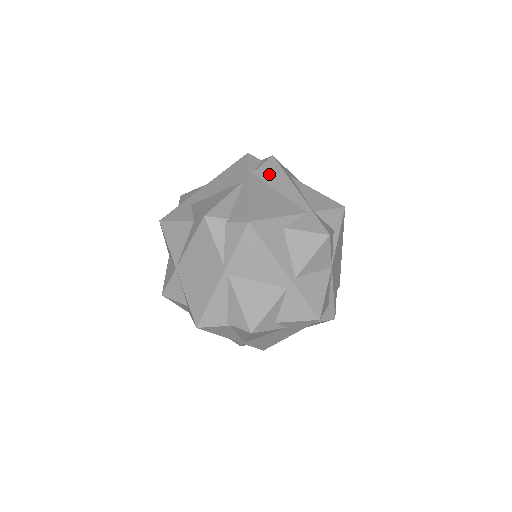
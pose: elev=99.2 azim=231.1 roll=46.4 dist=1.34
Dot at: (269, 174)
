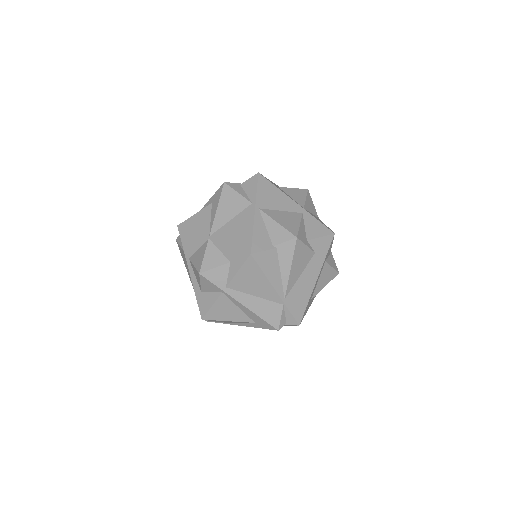
Dot at: occluded
